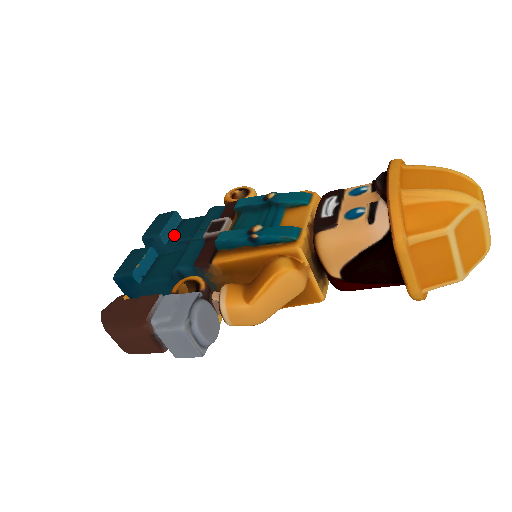
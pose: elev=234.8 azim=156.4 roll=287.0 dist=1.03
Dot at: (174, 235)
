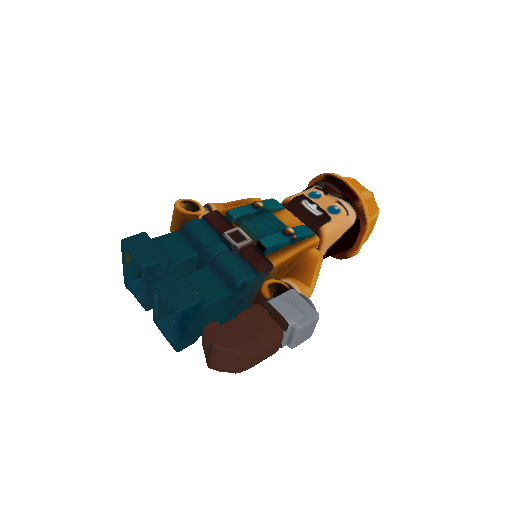
Dot at: (166, 256)
